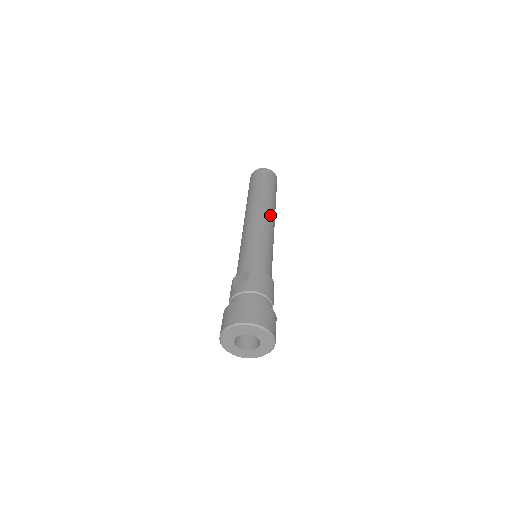
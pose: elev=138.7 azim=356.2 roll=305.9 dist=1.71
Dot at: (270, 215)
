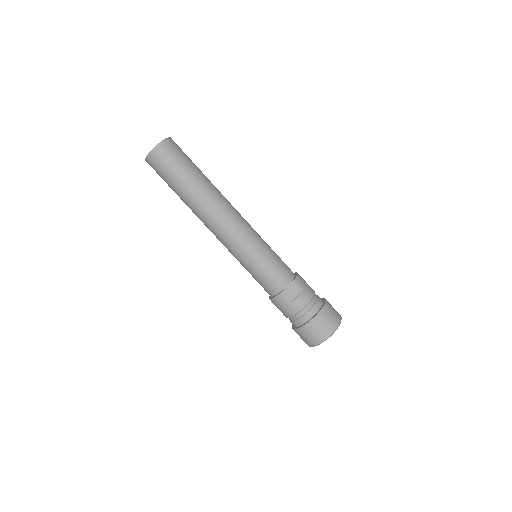
Dot at: (232, 206)
